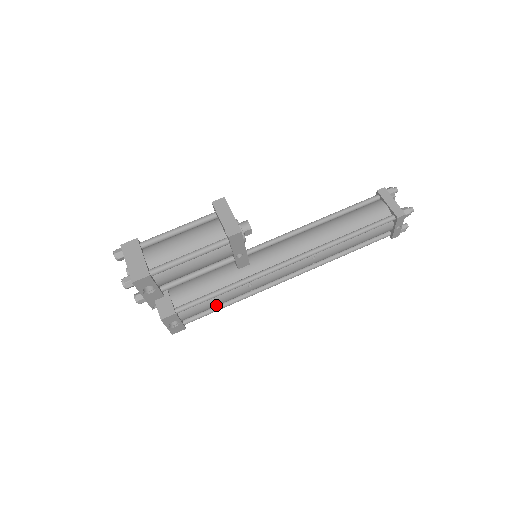
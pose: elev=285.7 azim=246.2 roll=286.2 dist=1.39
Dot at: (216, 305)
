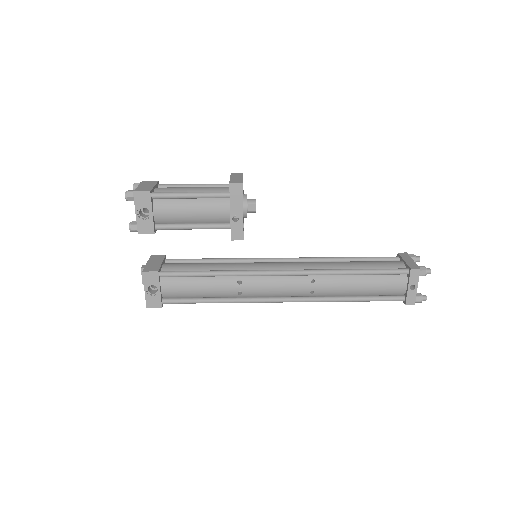
Dot at: (200, 292)
